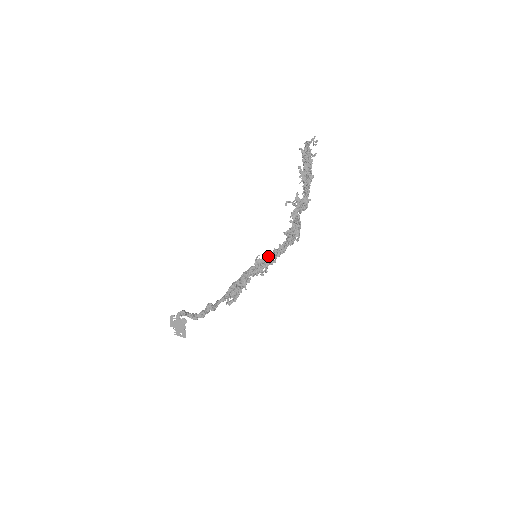
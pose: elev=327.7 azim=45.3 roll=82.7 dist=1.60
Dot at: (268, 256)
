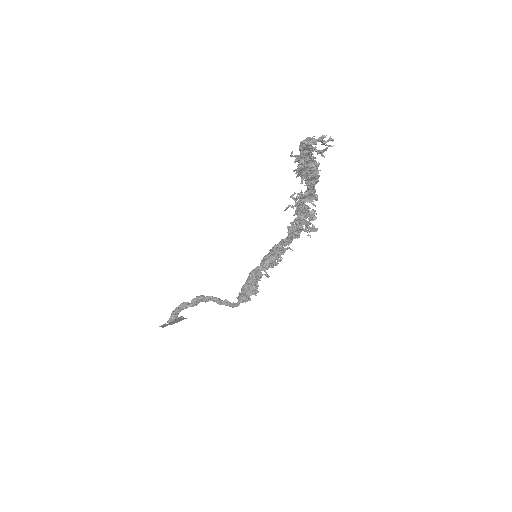
Dot at: (276, 250)
